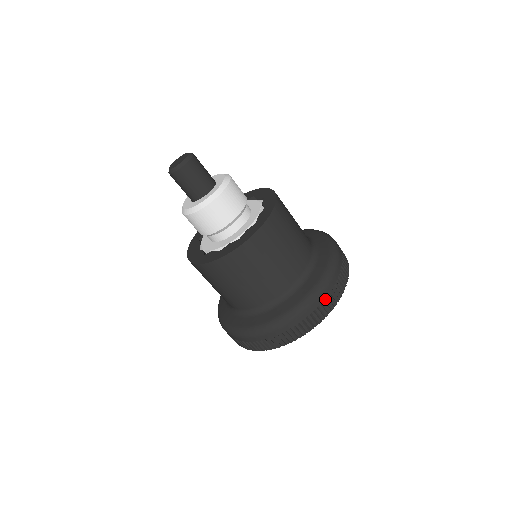
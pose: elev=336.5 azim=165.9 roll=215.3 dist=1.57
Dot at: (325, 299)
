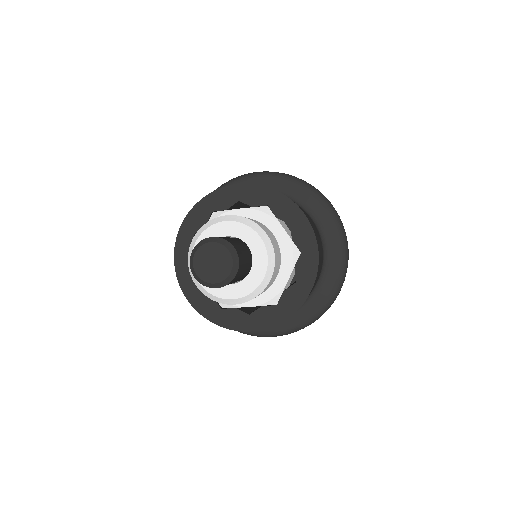
Dot at: occluded
